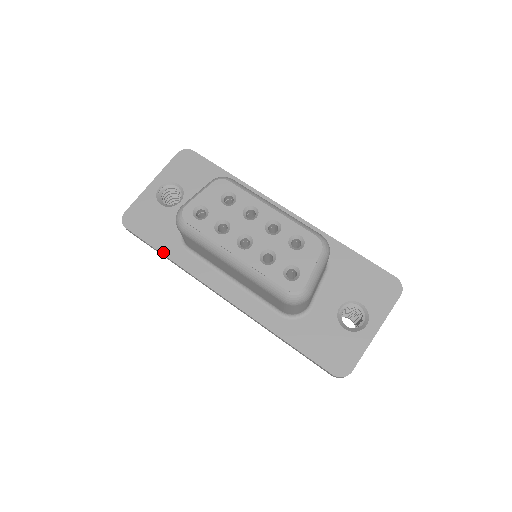
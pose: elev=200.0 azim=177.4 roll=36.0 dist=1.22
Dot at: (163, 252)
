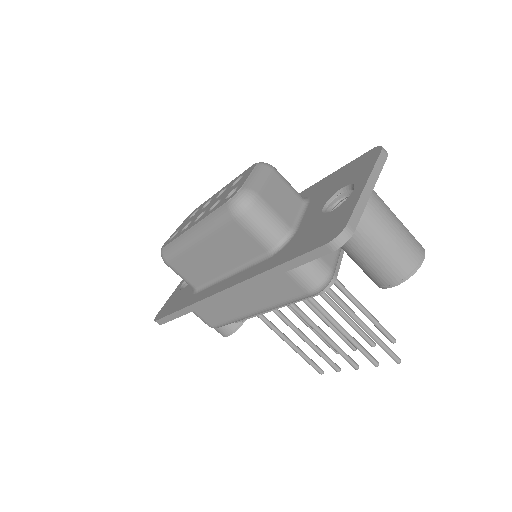
Dot at: (178, 309)
